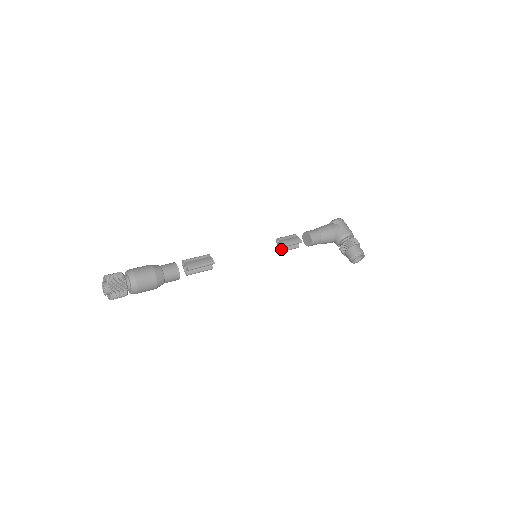
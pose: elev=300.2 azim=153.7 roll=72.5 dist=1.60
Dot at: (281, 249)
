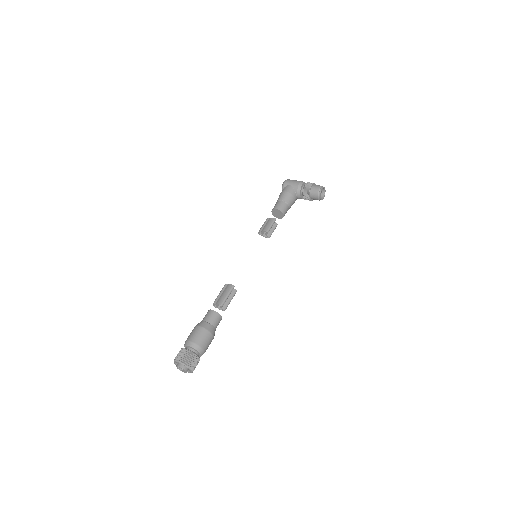
Dot at: (267, 236)
